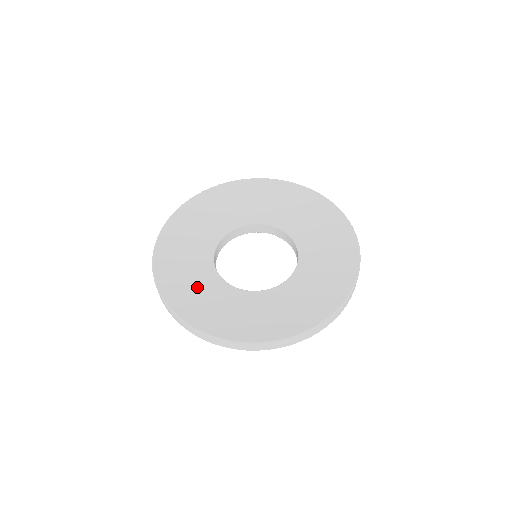
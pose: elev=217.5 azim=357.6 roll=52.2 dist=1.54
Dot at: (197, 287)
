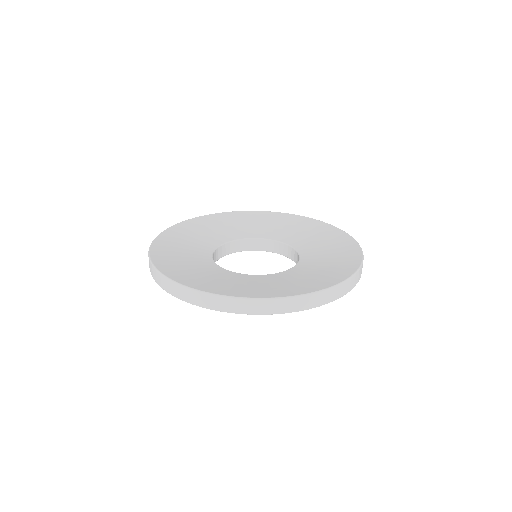
Dot at: (215, 278)
